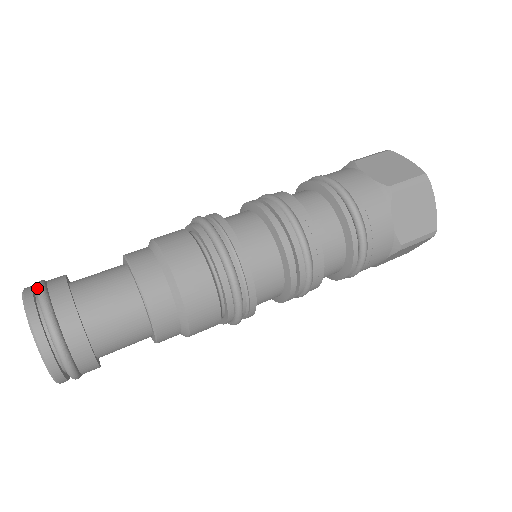
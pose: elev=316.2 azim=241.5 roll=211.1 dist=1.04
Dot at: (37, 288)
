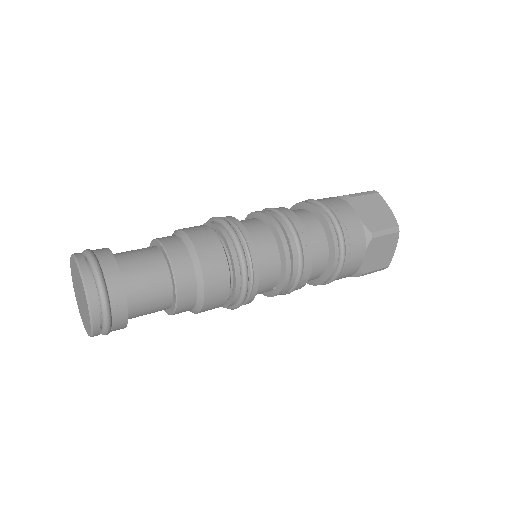
Dot at: (82, 252)
